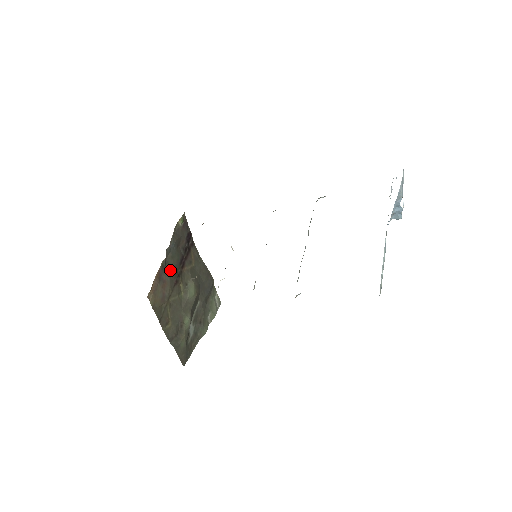
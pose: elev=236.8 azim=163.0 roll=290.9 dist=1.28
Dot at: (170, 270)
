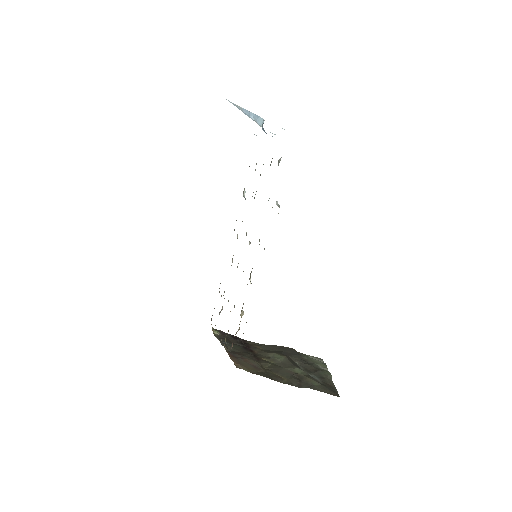
Dot at: (241, 354)
